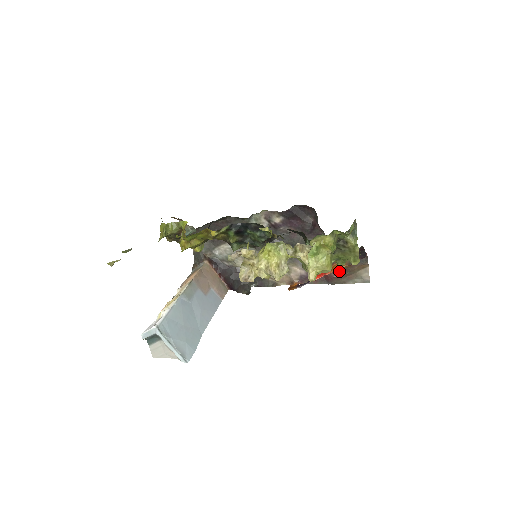
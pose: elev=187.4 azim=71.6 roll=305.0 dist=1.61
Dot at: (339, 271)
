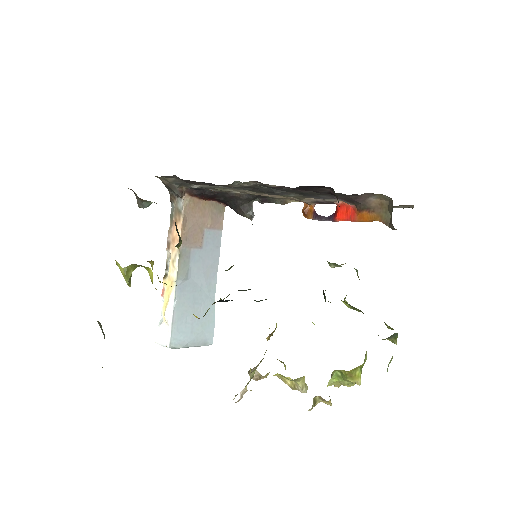
Dot at: occluded
